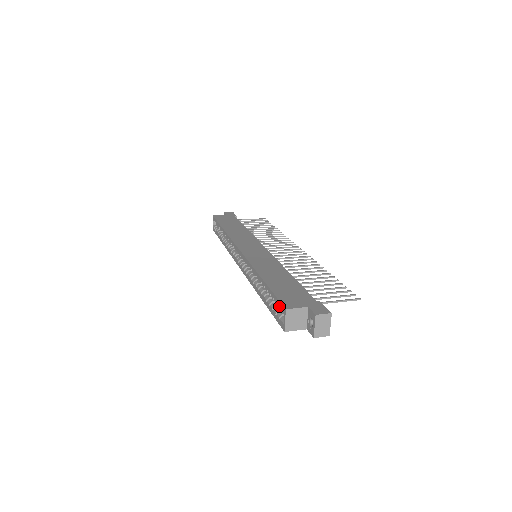
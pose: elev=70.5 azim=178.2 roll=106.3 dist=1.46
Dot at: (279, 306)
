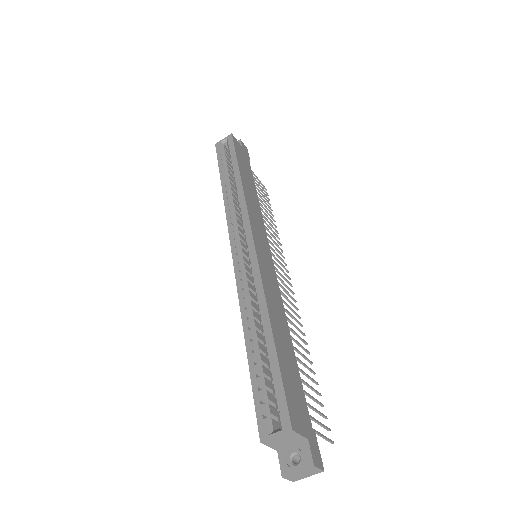
Dot at: (280, 406)
